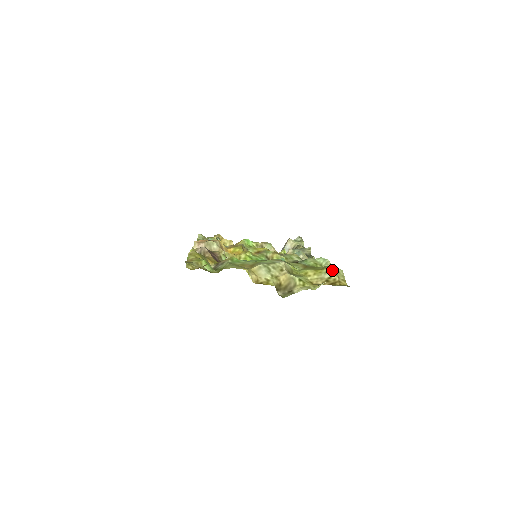
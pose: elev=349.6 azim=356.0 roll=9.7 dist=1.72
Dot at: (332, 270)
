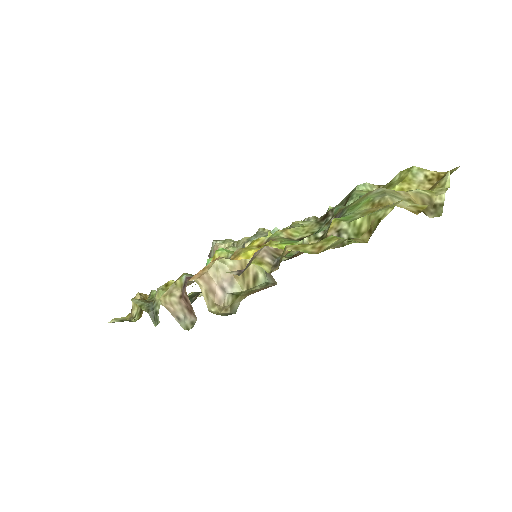
Dot at: (415, 170)
